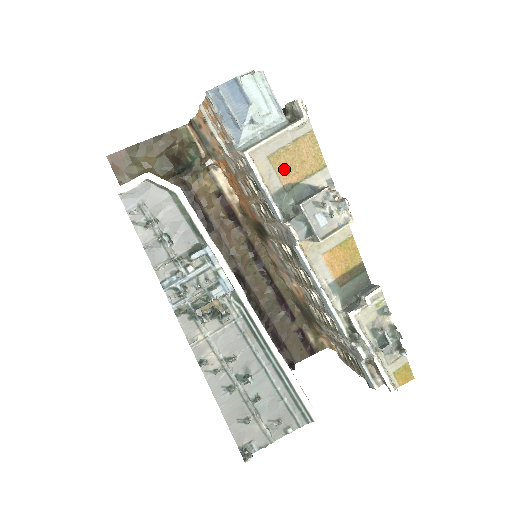
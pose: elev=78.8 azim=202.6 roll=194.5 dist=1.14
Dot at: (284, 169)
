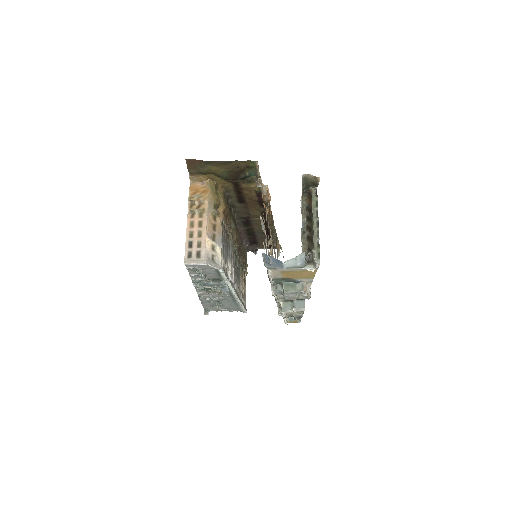
Dot at: (288, 275)
